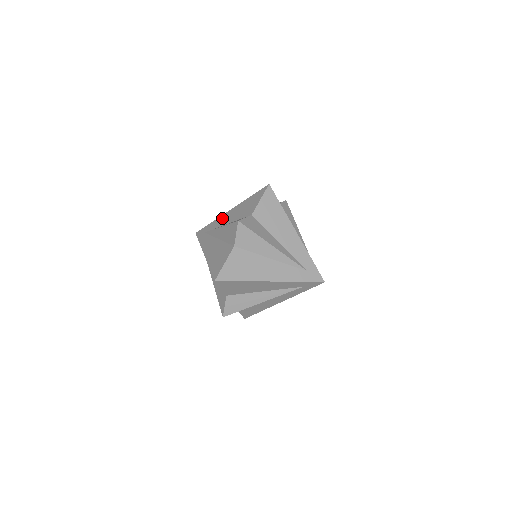
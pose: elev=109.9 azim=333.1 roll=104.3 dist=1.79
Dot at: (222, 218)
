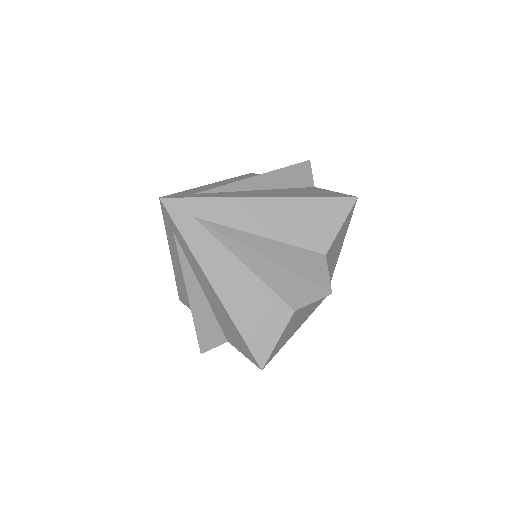
Dot at: (242, 209)
